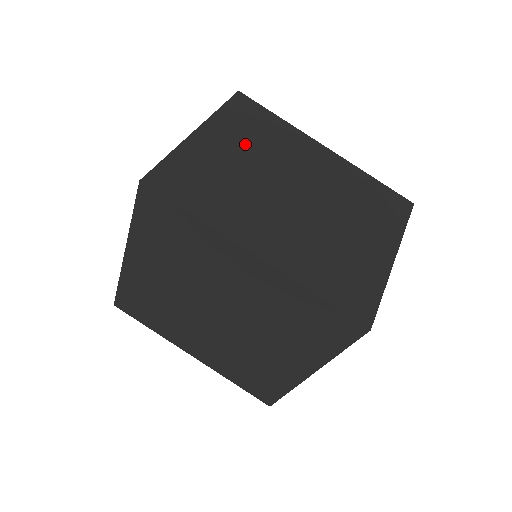
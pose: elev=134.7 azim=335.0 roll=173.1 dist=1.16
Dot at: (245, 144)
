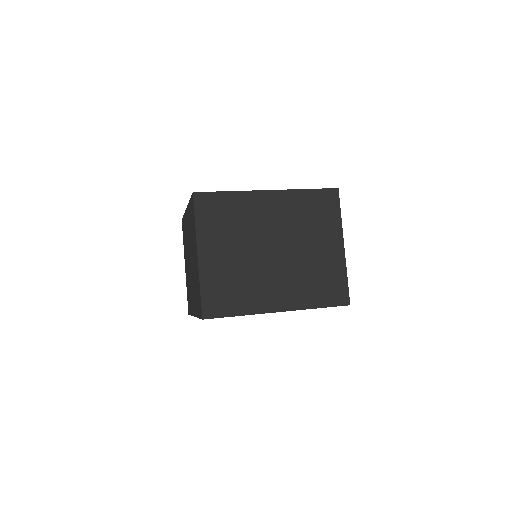
Dot at: (227, 239)
